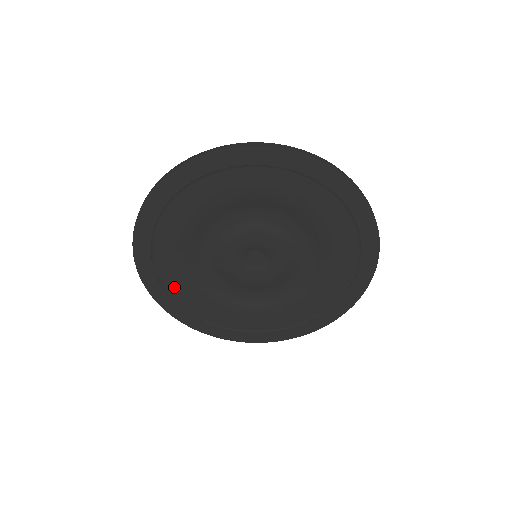
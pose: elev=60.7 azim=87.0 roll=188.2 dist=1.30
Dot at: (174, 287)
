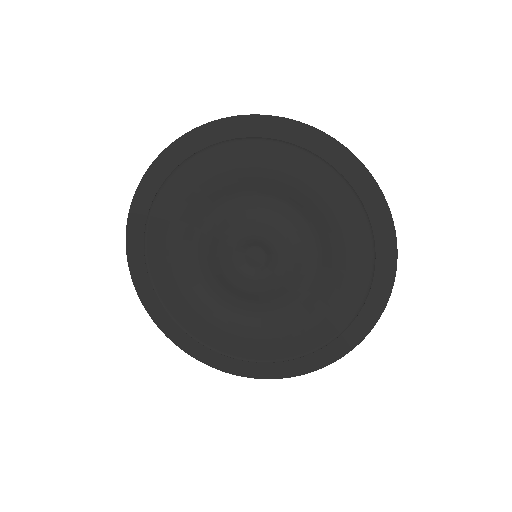
Dot at: (204, 334)
